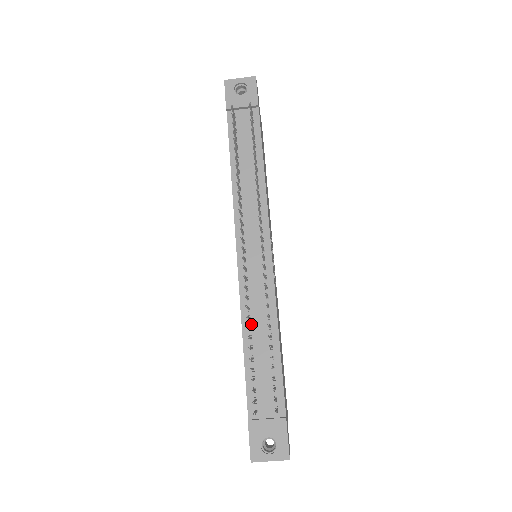
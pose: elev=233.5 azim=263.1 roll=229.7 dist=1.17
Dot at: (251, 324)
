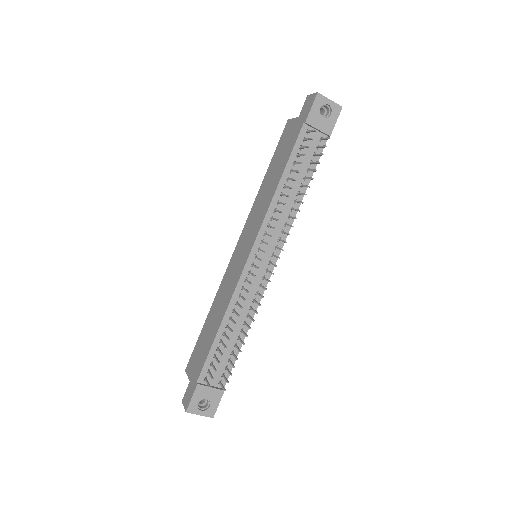
Dot at: (232, 315)
